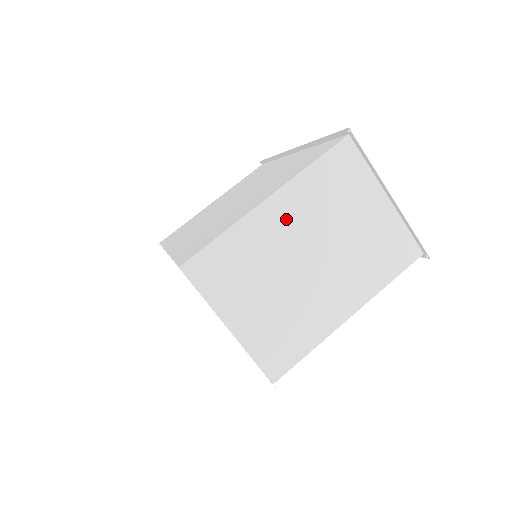
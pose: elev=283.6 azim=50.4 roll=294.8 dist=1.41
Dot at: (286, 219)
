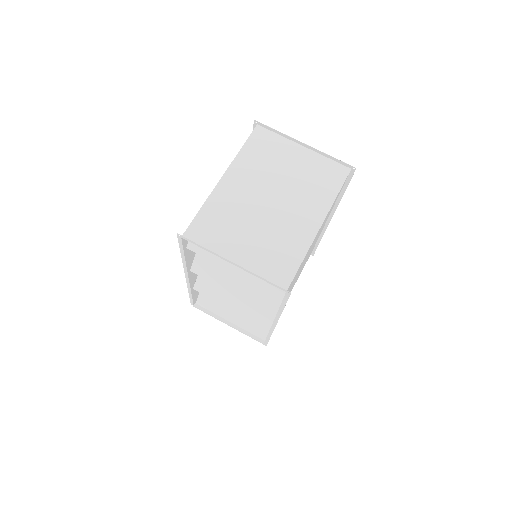
Dot at: (240, 184)
